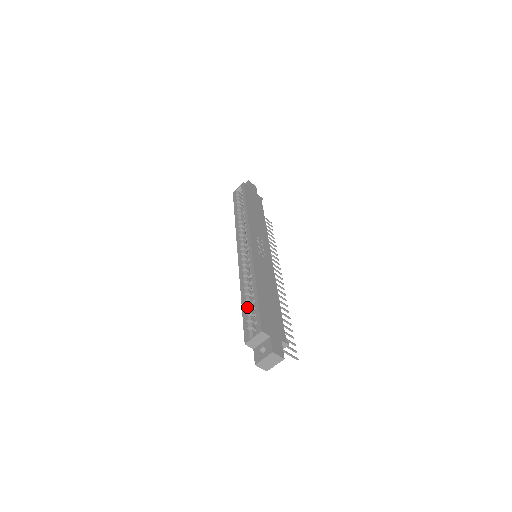
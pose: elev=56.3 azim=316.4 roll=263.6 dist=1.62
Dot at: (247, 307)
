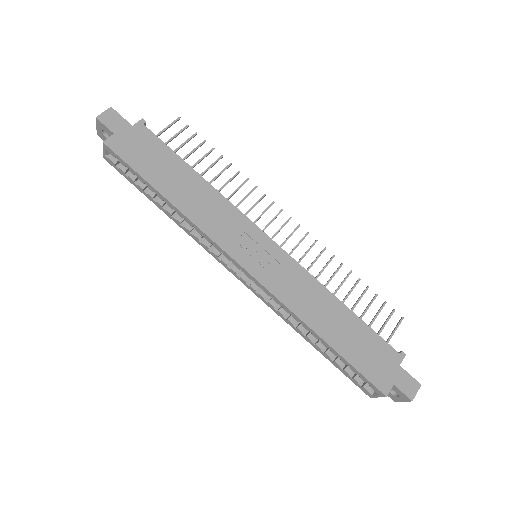
Dot at: (331, 356)
